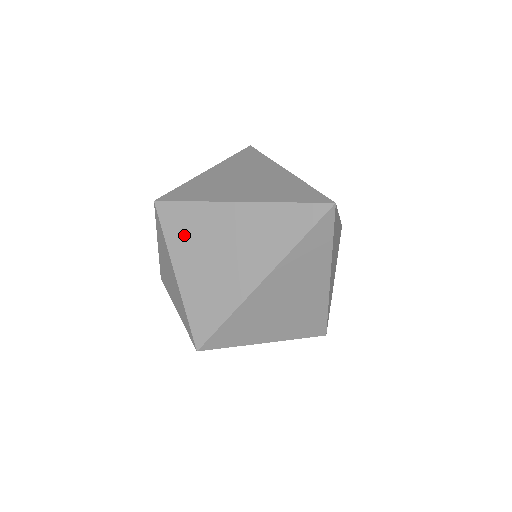
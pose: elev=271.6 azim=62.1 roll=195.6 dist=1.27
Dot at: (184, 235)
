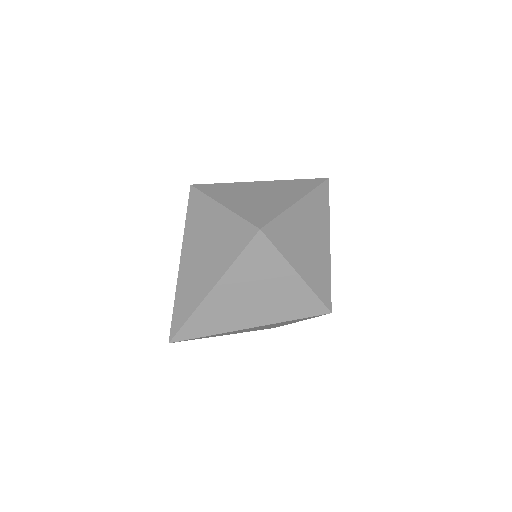
Dot at: occluded
